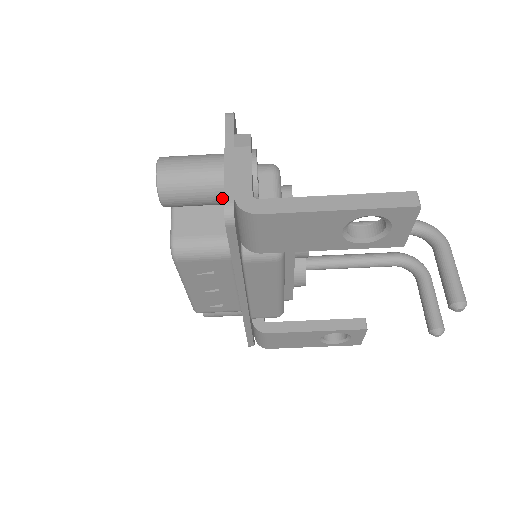
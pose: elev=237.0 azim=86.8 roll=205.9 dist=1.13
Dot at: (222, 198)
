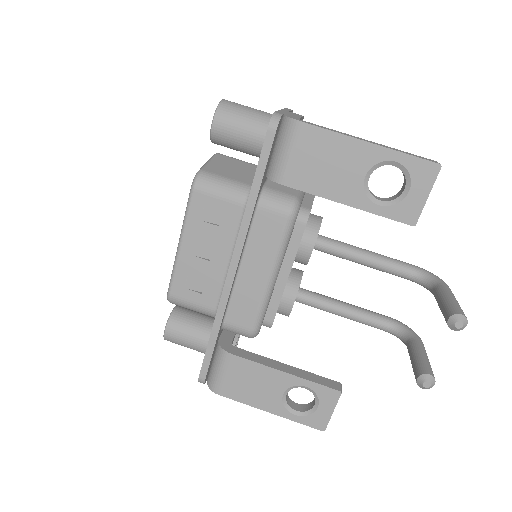
Dot at: occluded
